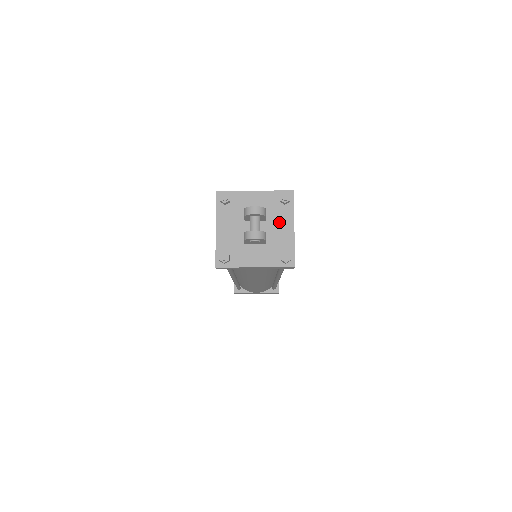
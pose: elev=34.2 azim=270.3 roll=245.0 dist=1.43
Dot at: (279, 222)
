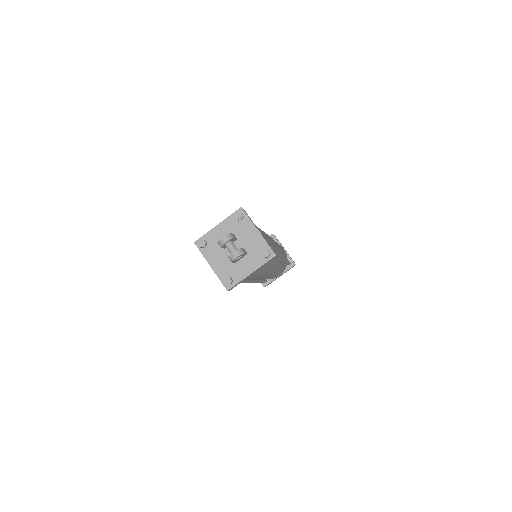
Dot at: (246, 234)
